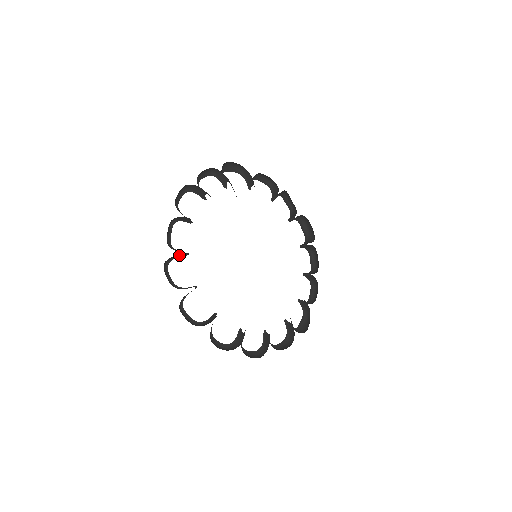
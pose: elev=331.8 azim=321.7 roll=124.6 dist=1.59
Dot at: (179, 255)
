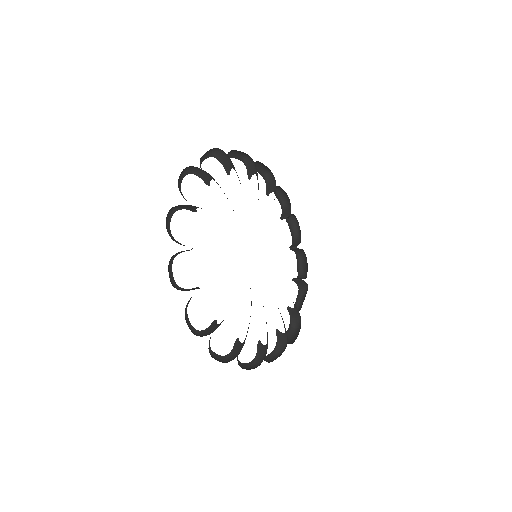
Dot at: (227, 162)
